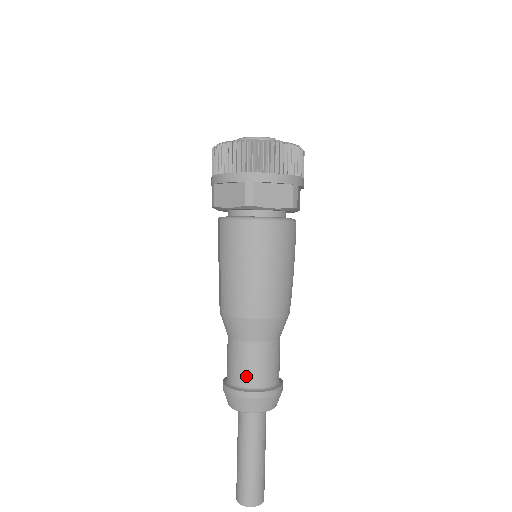
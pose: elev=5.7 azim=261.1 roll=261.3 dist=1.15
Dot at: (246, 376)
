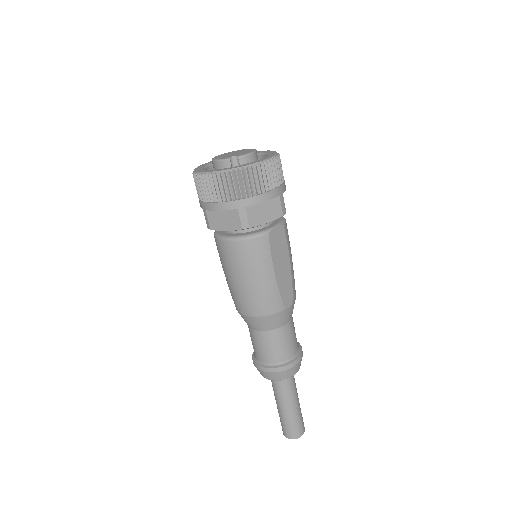
Dot at: (255, 351)
